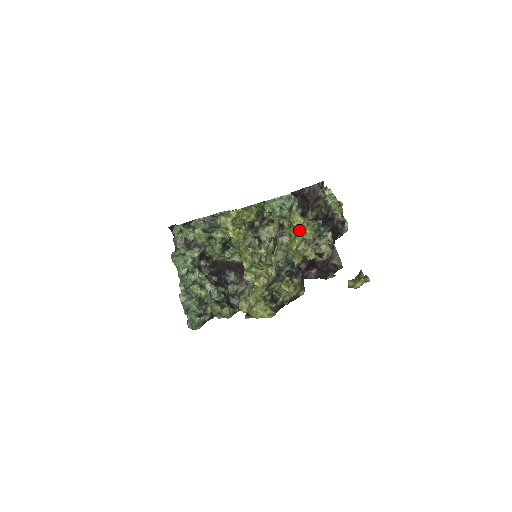
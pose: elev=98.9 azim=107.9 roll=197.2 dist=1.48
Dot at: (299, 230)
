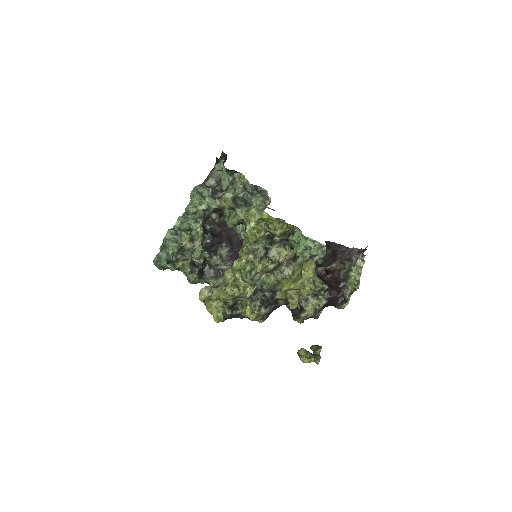
Dot at: (301, 281)
